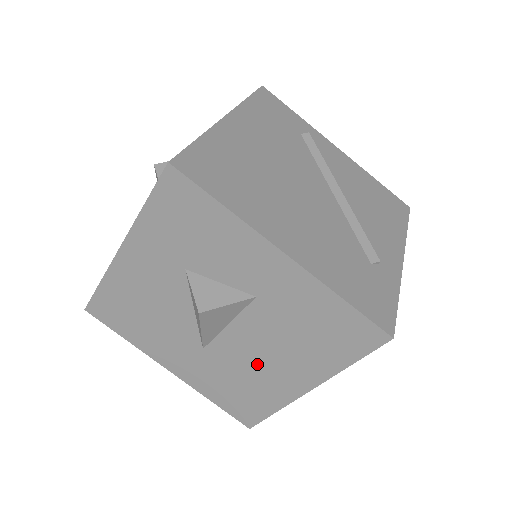
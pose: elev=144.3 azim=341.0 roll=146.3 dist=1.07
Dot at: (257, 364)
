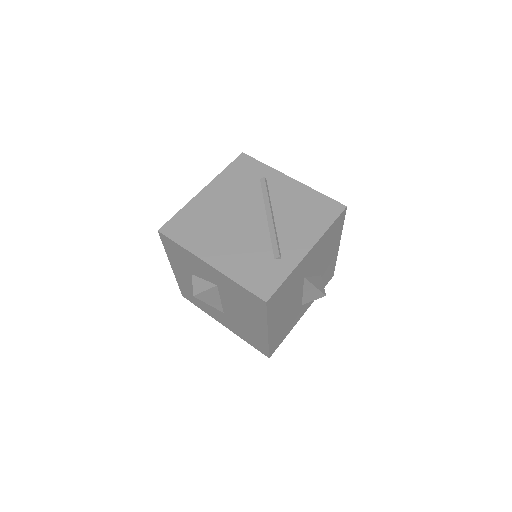
Dot at: (243, 320)
